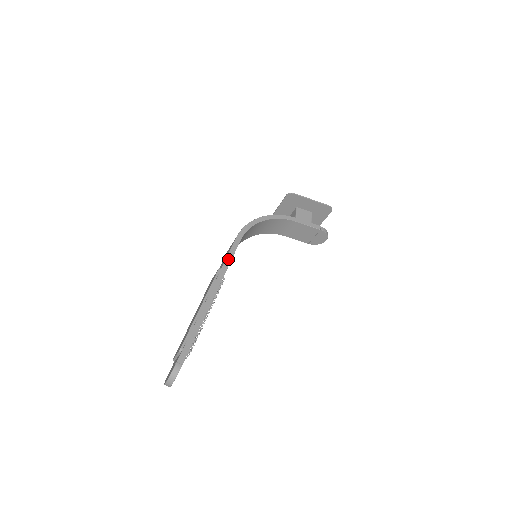
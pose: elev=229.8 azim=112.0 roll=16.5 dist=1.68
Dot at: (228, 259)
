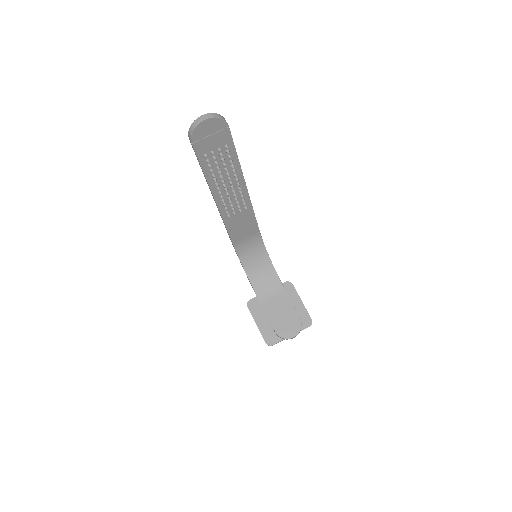
Dot at: (254, 213)
